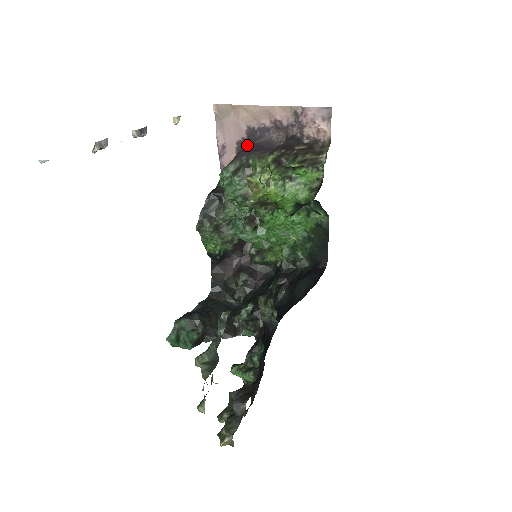
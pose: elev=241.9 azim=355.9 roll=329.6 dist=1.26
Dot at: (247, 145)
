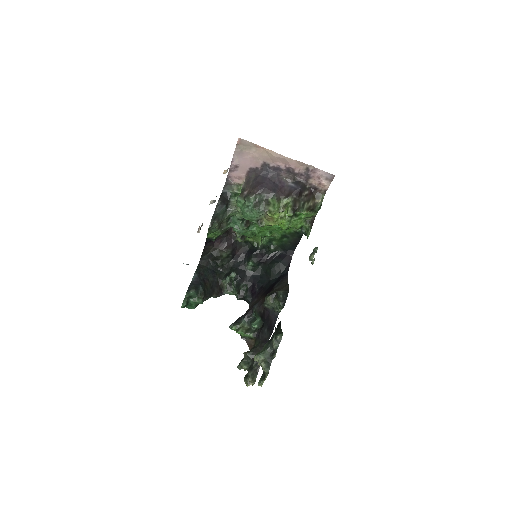
Dot at: (262, 177)
